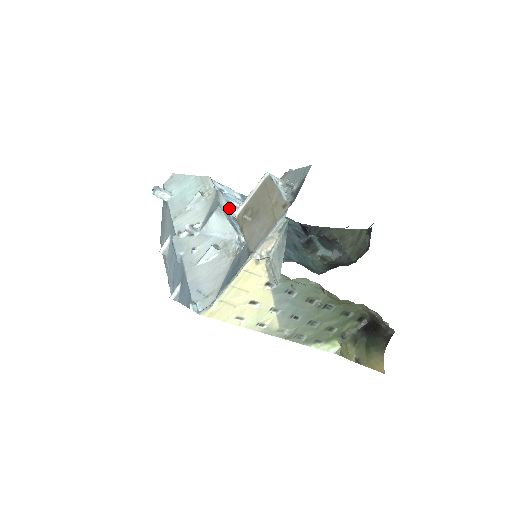
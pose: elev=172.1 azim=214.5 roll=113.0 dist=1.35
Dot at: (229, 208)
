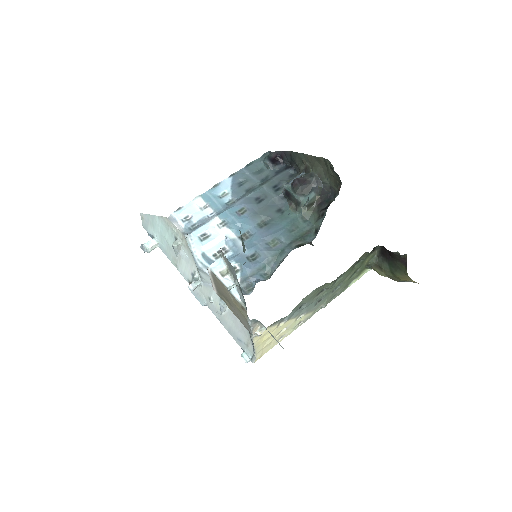
Dot at: (205, 249)
